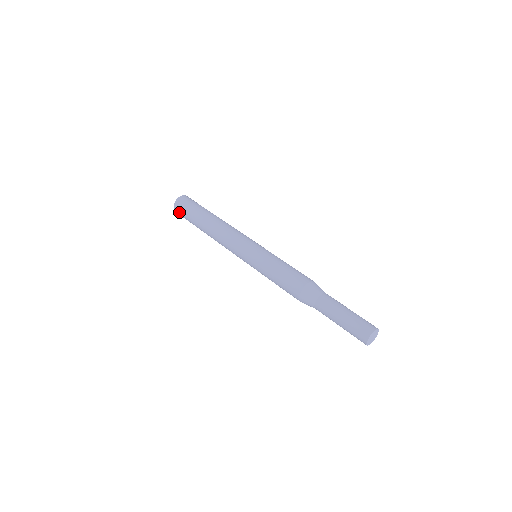
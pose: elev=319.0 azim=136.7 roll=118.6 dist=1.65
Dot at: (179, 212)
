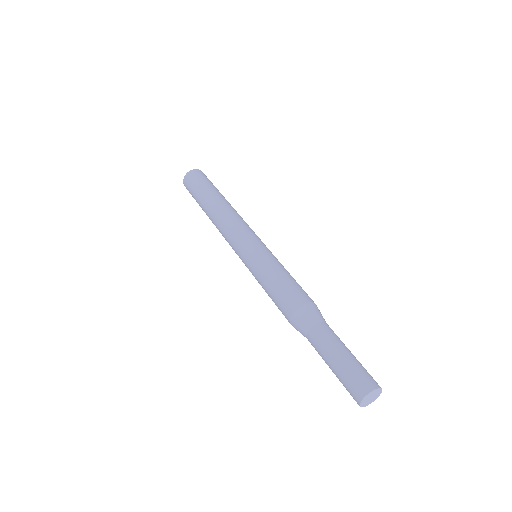
Dot at: occluded
